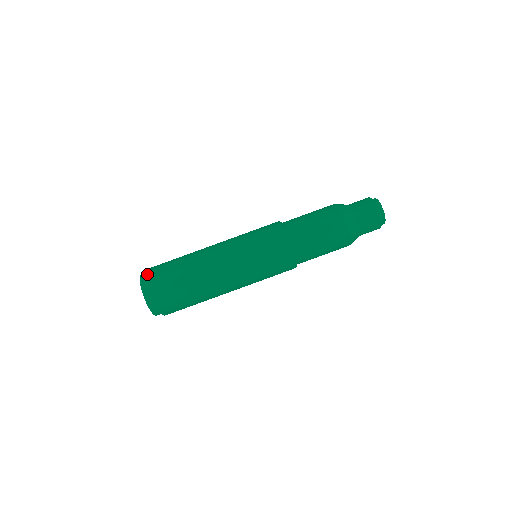
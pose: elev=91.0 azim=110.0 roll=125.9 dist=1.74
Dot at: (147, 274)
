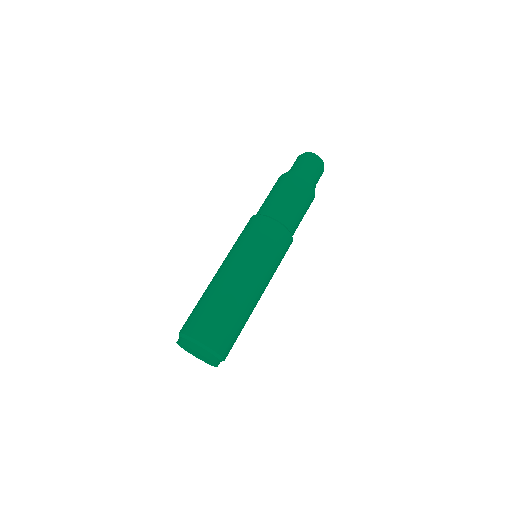
Dot at: (203, 343)
